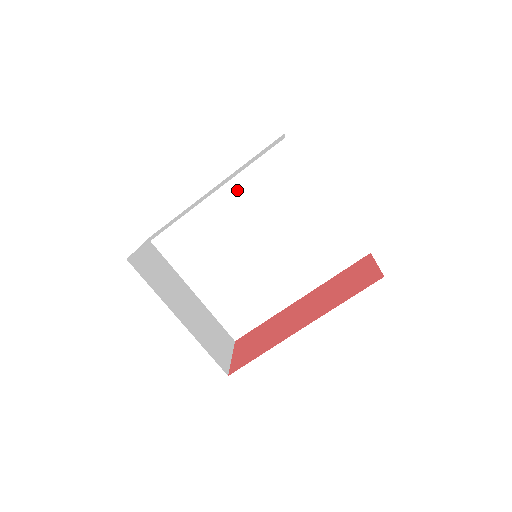
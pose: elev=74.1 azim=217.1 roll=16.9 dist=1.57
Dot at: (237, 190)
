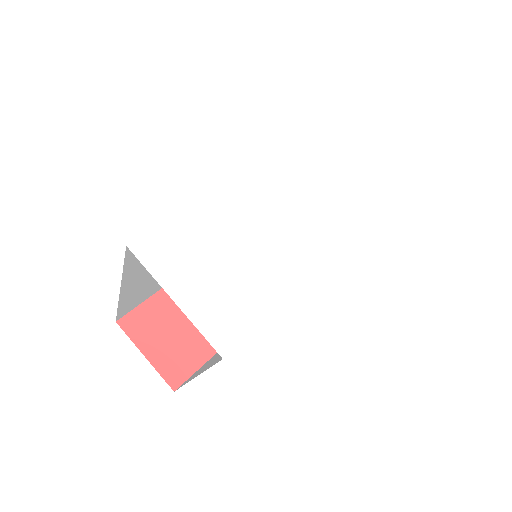
Dot at: occluded
